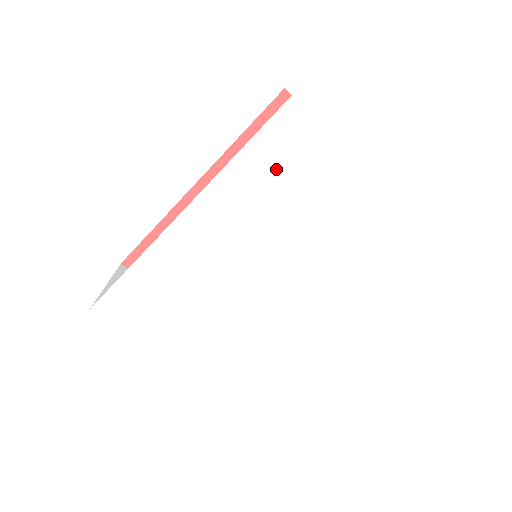
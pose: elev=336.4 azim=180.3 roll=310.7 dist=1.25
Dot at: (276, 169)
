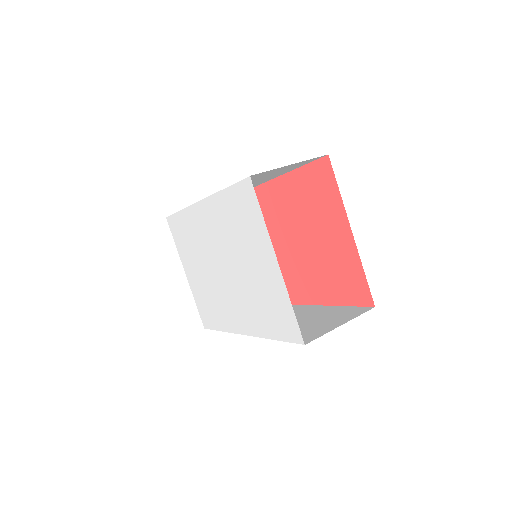
Dot at: (238, 214)
